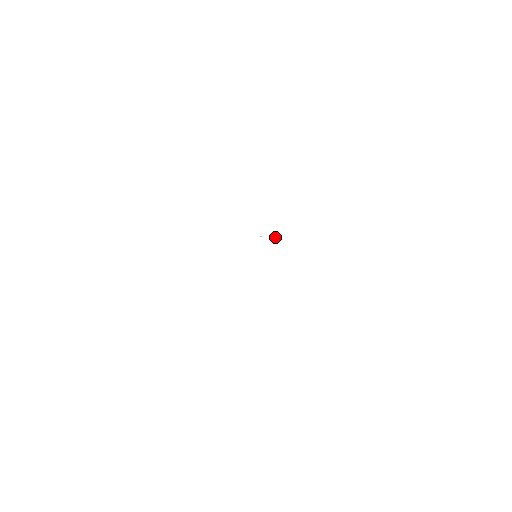
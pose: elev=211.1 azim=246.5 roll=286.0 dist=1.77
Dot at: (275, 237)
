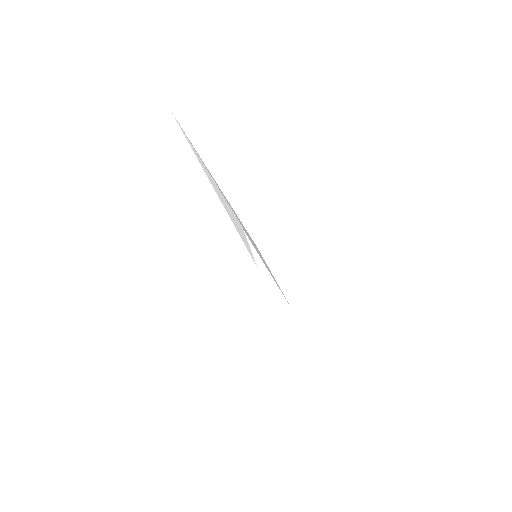
Dot at: occluded
